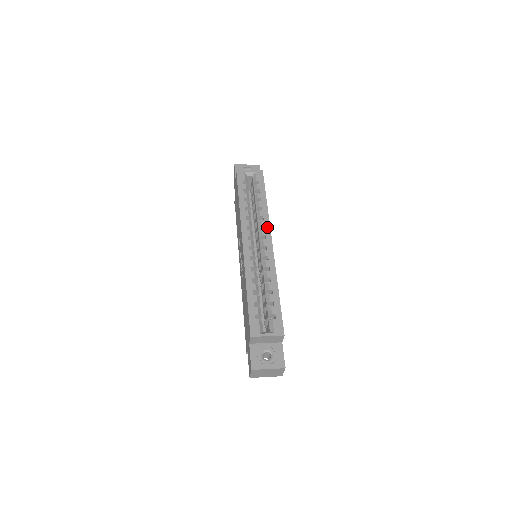
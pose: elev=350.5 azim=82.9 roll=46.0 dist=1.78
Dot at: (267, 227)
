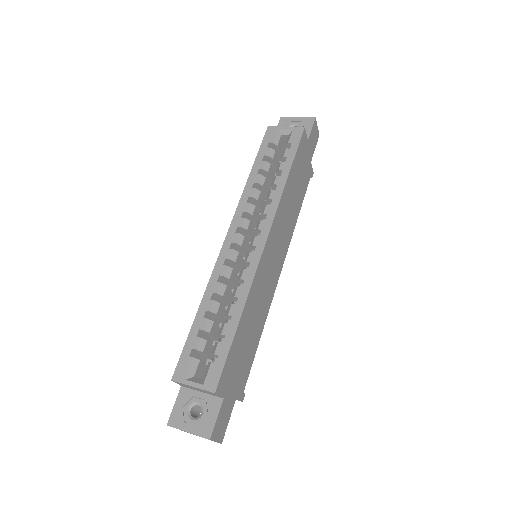
Dot at: (269, 217)
